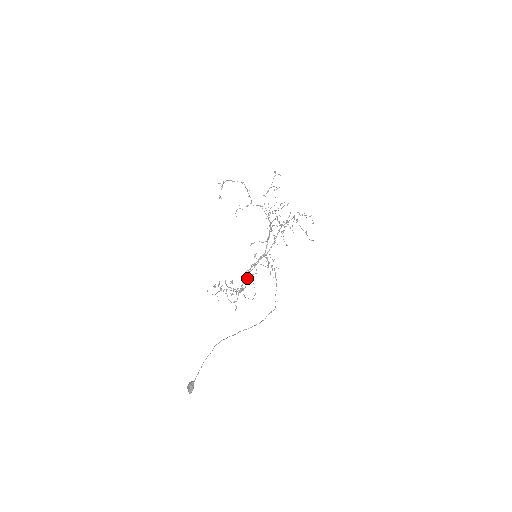
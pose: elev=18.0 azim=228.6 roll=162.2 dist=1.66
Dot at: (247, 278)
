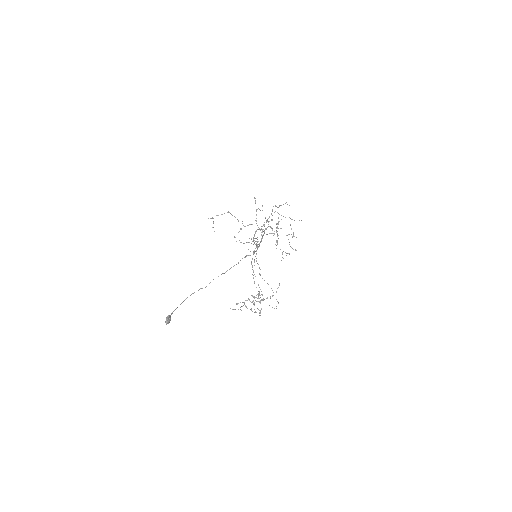
Dot at: occluded
